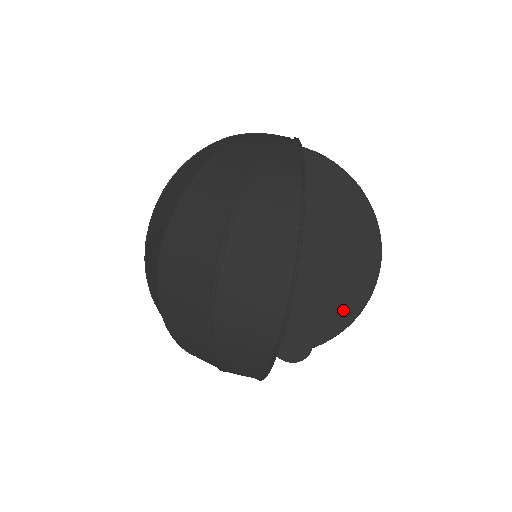
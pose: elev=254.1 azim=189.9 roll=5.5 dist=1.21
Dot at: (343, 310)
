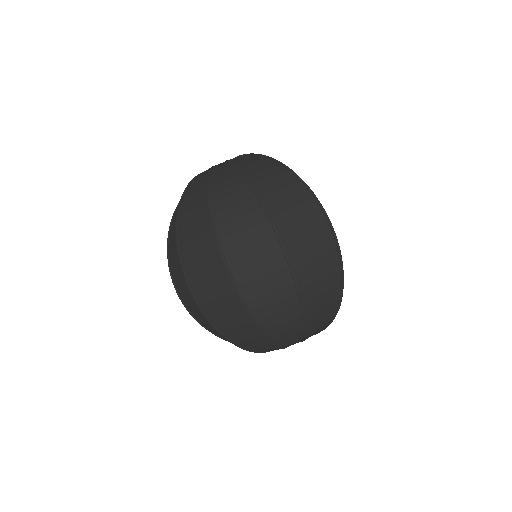
Dot at: occluded
